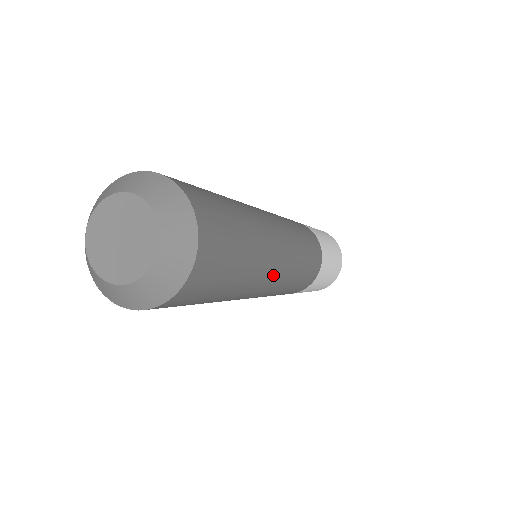
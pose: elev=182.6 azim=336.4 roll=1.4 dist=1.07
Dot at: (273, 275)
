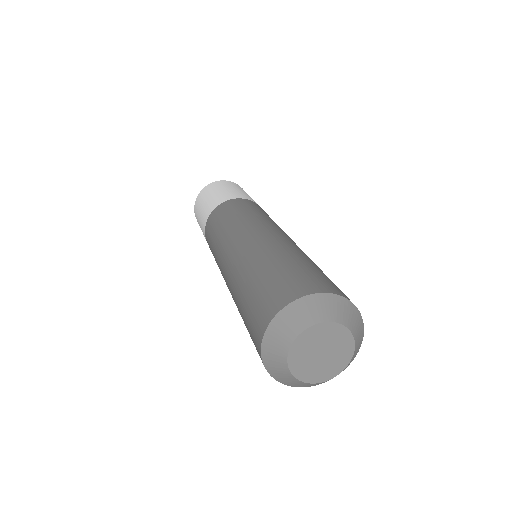
Dot at: occluded
